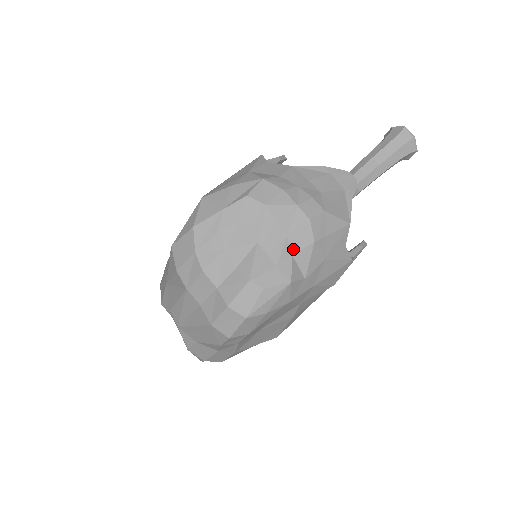
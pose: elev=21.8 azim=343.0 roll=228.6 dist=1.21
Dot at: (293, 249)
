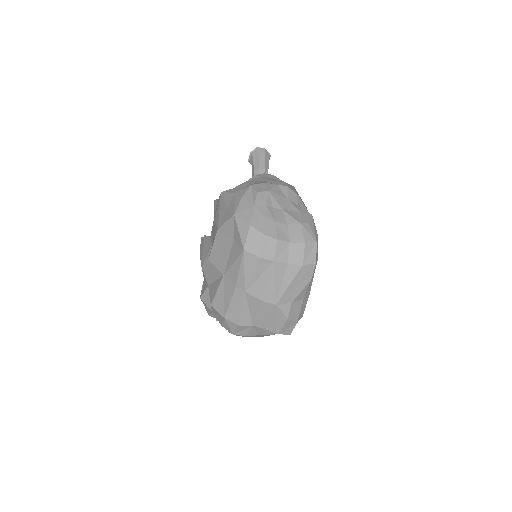
Dot at: (296, 203)
